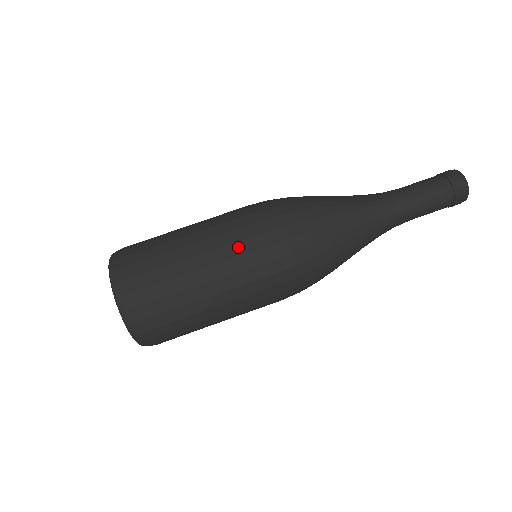
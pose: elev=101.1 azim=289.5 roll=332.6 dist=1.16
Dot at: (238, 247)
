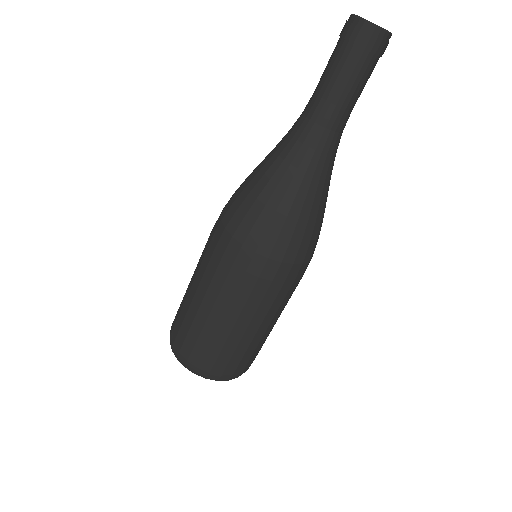
Dot at: (254, 299)
